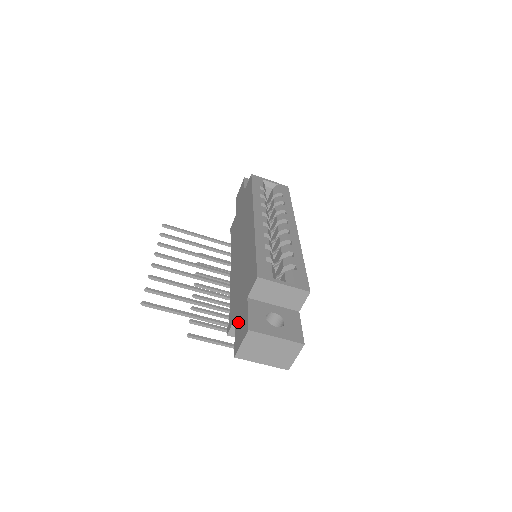
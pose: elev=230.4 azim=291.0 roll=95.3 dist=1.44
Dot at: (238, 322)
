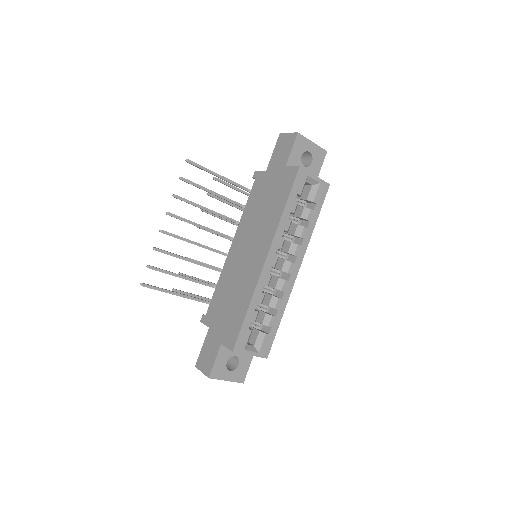
Dot at: (208, 343)
